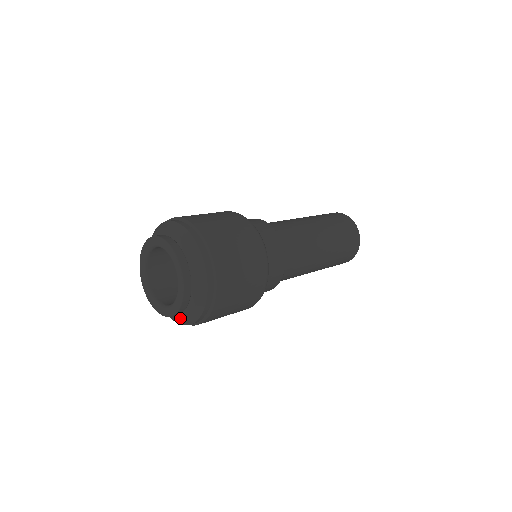
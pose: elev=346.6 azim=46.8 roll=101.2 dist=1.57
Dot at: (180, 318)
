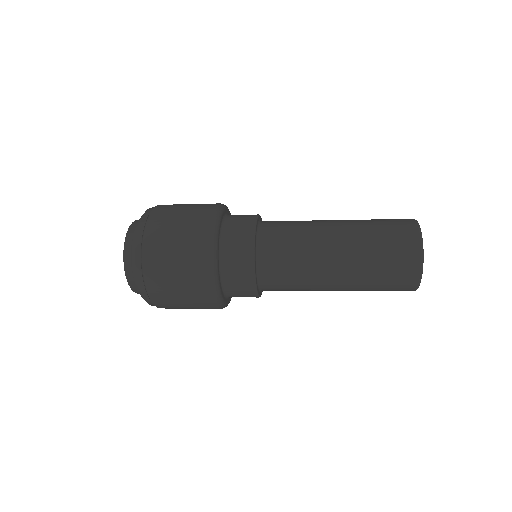
Dot at: occluded
